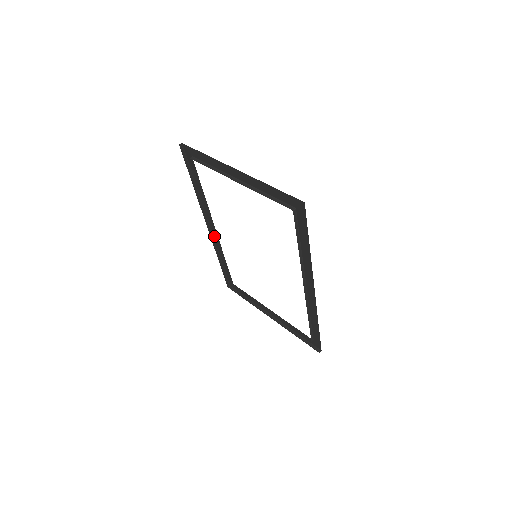
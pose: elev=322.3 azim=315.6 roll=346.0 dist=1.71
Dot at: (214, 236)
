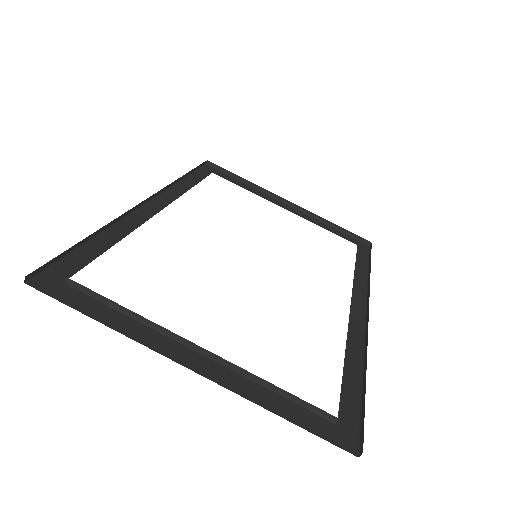
Dot at: occluded
